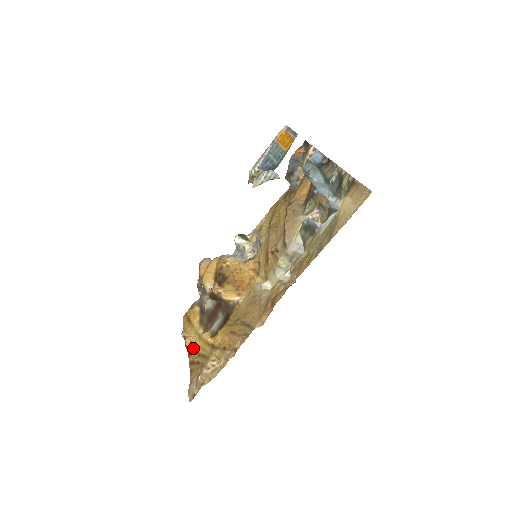
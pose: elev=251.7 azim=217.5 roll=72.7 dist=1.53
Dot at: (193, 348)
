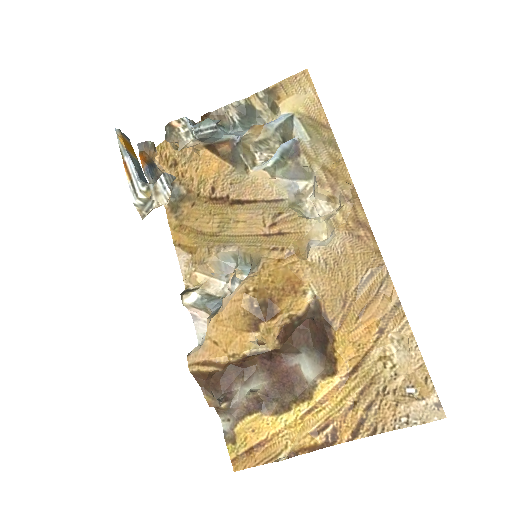
Dot at: (329, 425)
